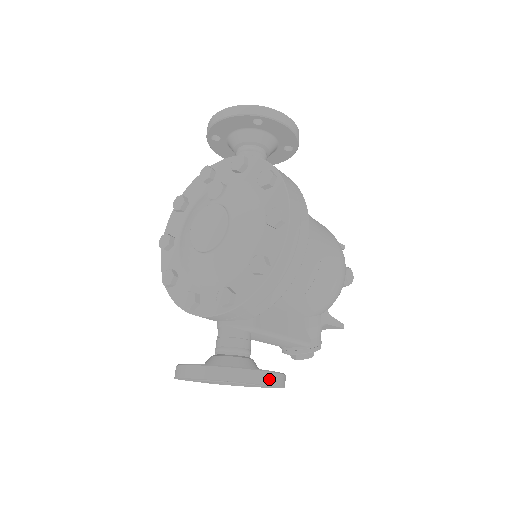
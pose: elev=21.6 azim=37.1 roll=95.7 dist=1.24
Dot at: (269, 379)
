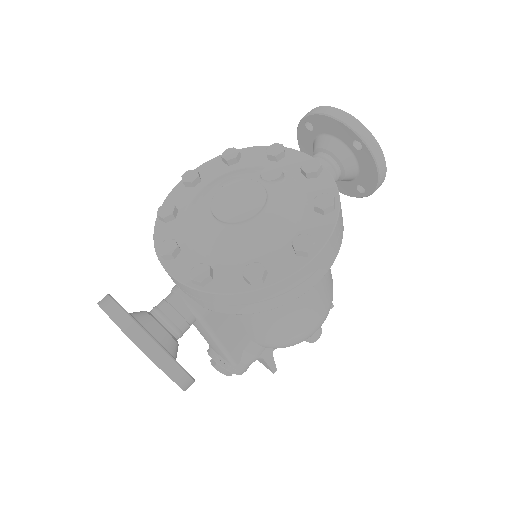
Dot at: (178, 376)
